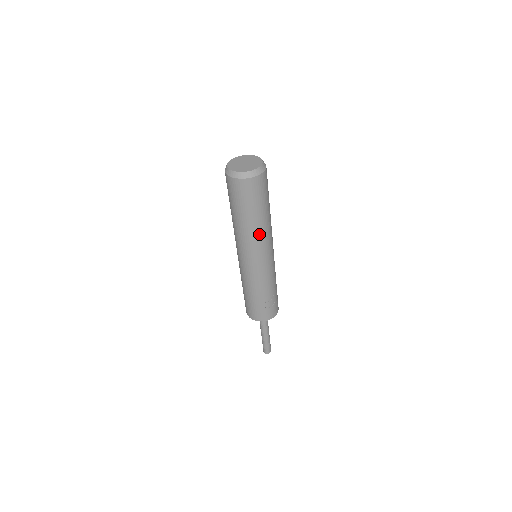
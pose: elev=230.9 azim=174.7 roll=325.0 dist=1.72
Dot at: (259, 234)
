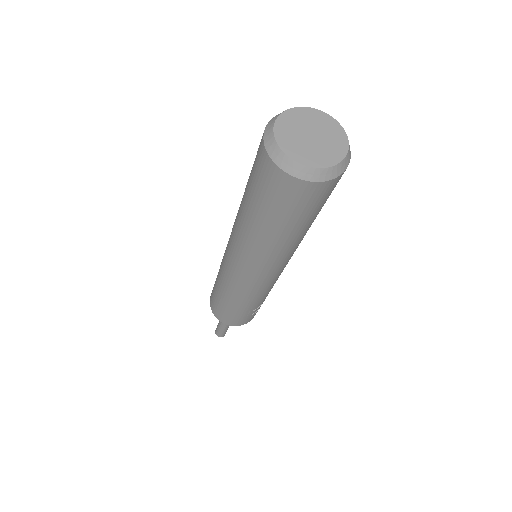
Dot at: (286, 251)
